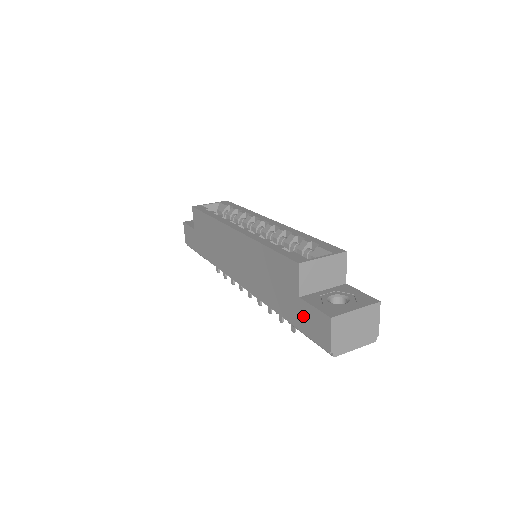
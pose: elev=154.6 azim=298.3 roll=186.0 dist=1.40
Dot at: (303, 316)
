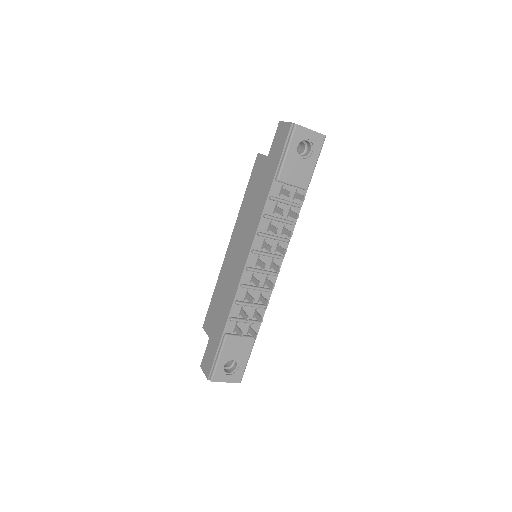
Dot at: (275, 153)
